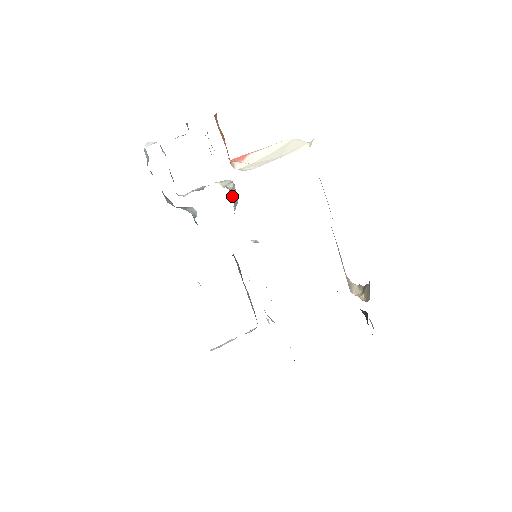
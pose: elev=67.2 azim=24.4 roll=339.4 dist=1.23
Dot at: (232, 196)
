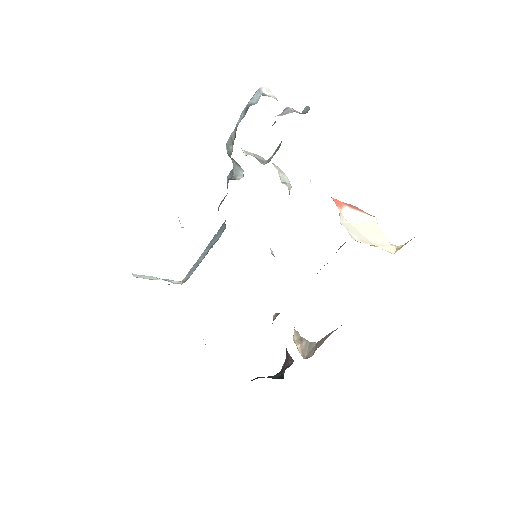
Dot at: occluded
